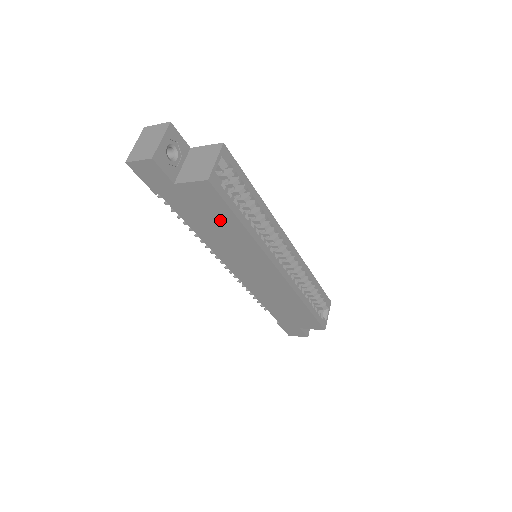
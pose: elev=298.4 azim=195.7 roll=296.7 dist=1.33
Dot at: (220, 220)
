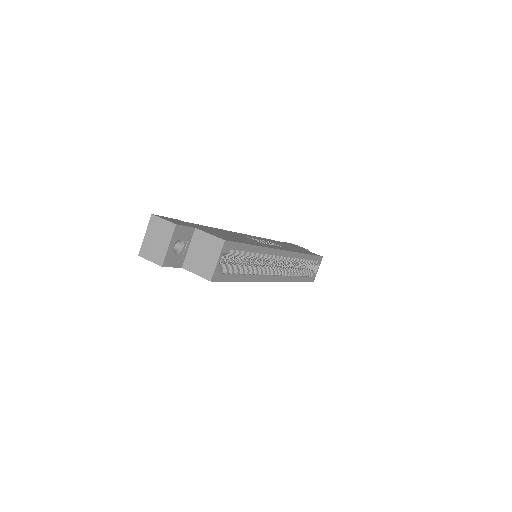
Dot at: occluded
